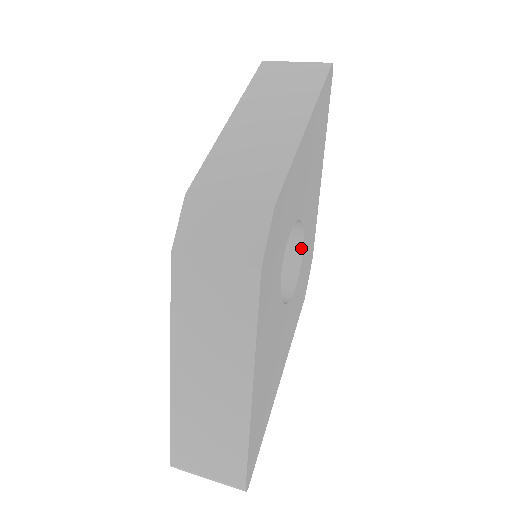
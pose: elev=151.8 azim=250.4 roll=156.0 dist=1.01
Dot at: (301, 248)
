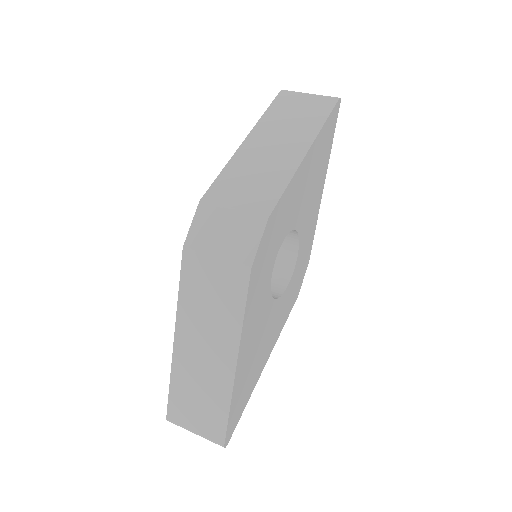
Dot at: (296, 253)
